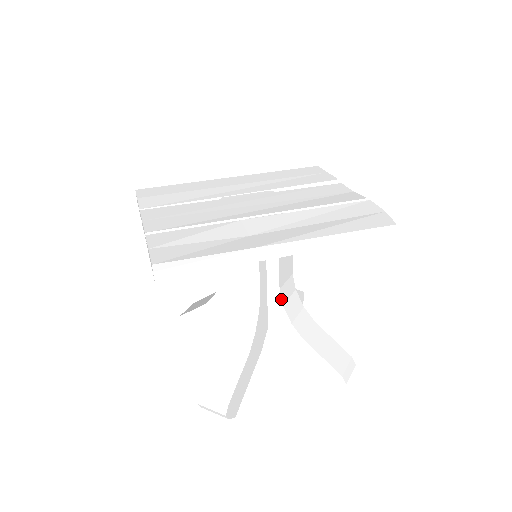
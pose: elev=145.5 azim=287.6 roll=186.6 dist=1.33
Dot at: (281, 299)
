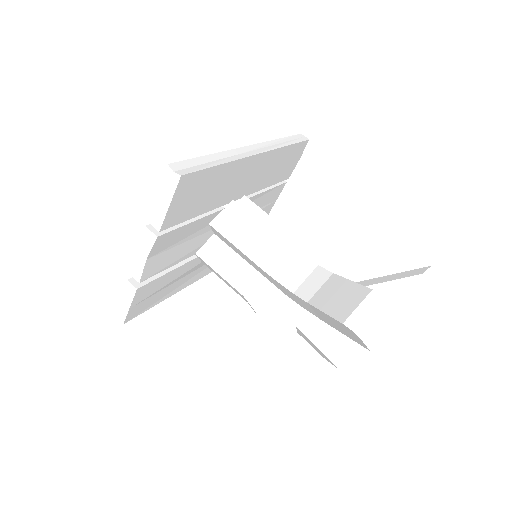
Dot at: (305, 242)
